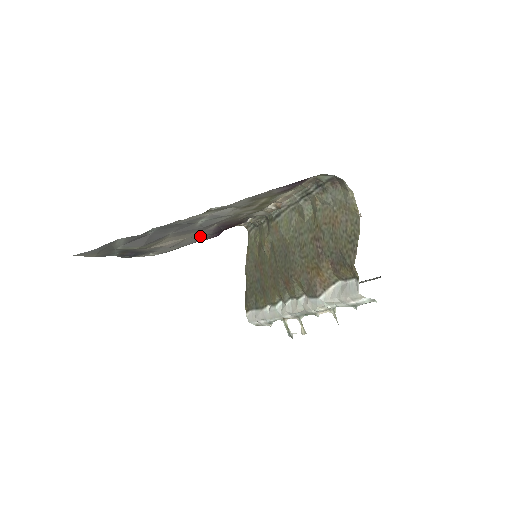
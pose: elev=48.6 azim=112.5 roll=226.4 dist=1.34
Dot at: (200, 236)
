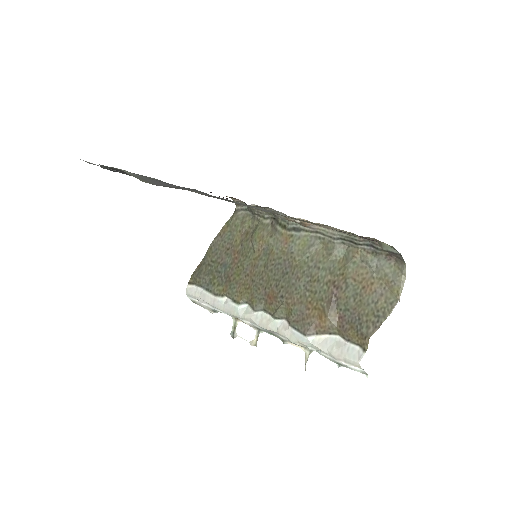
Dot at: occluded
